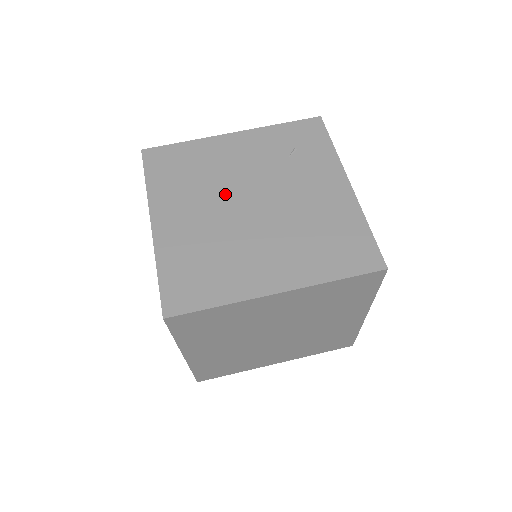
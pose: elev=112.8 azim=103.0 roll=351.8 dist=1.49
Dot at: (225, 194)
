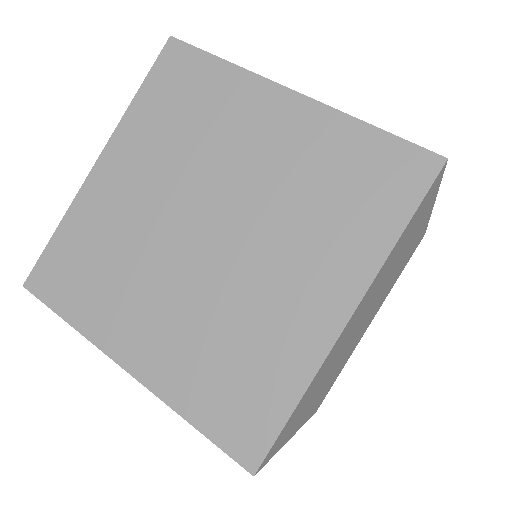
Dot at: occluded
